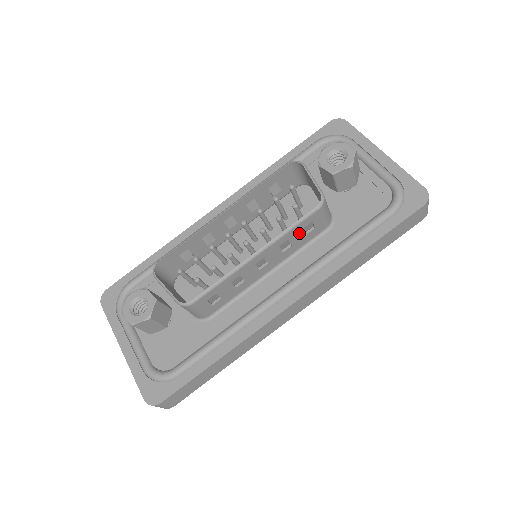
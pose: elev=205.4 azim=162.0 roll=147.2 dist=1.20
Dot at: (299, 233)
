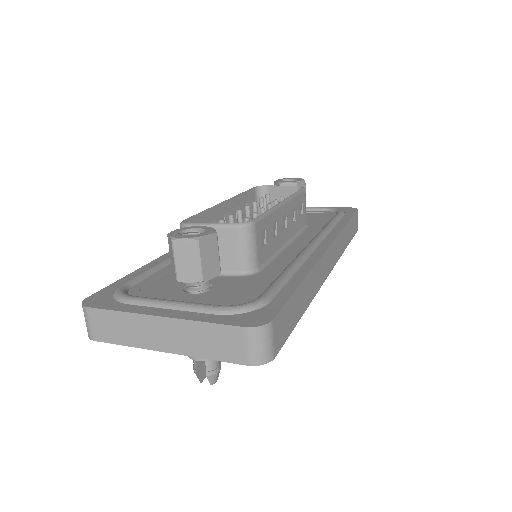
Dot at: (298, 208)
